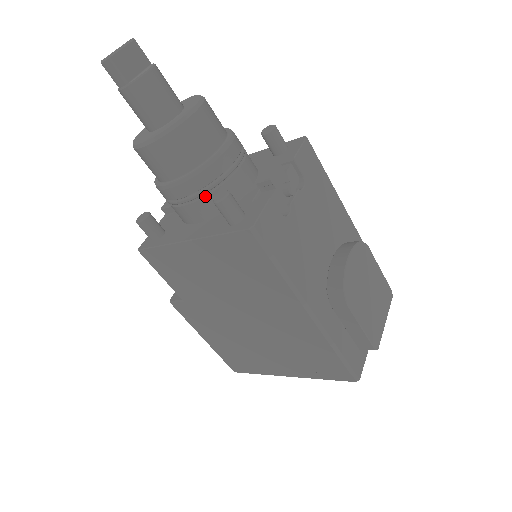
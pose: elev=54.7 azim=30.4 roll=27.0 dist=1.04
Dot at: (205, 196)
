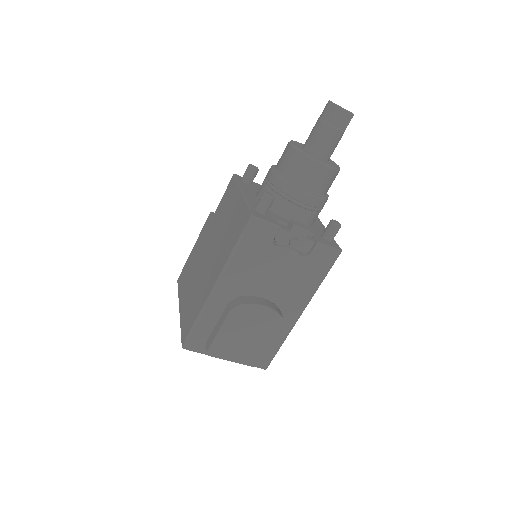
Dot at: (272, 191)
